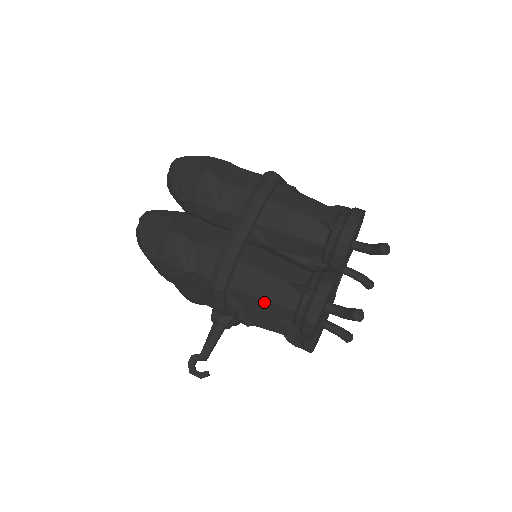
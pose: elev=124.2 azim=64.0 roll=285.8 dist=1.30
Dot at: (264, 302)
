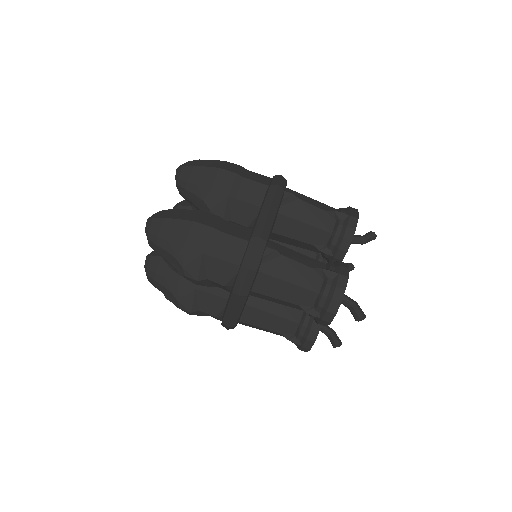
Dot at: occluded
